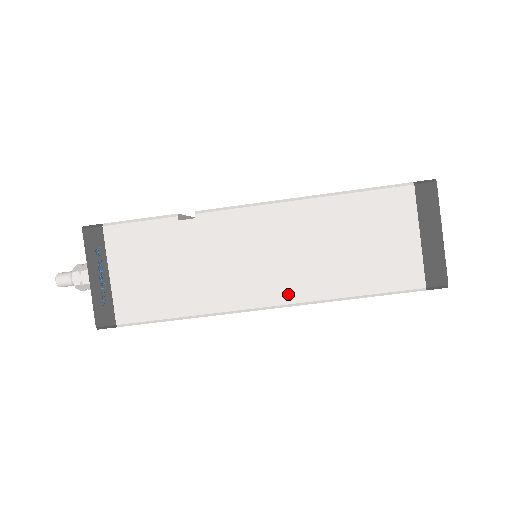
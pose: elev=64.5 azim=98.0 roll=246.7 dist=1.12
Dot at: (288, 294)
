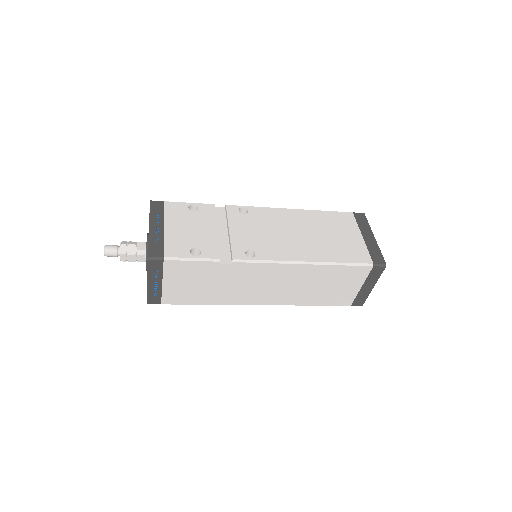
Dot at: (275, 301)
